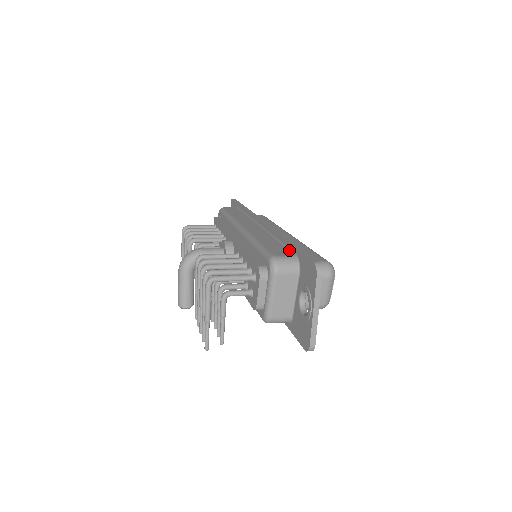
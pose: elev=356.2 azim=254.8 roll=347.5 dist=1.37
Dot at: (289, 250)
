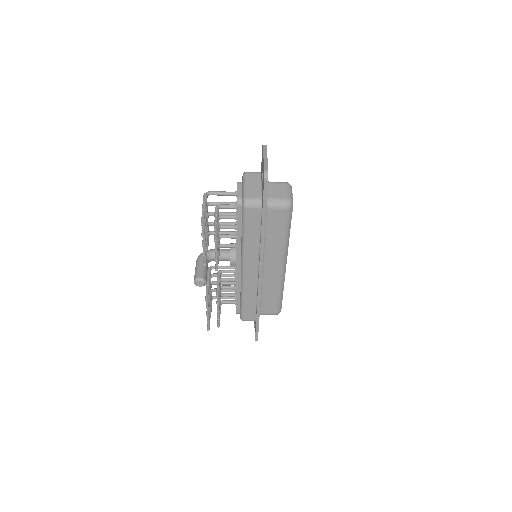
Dot at: occluded
